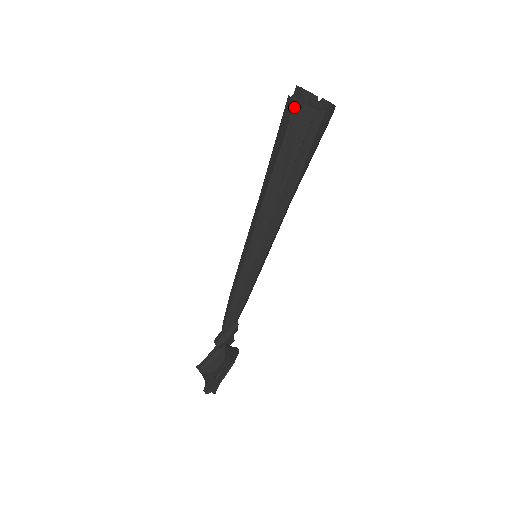
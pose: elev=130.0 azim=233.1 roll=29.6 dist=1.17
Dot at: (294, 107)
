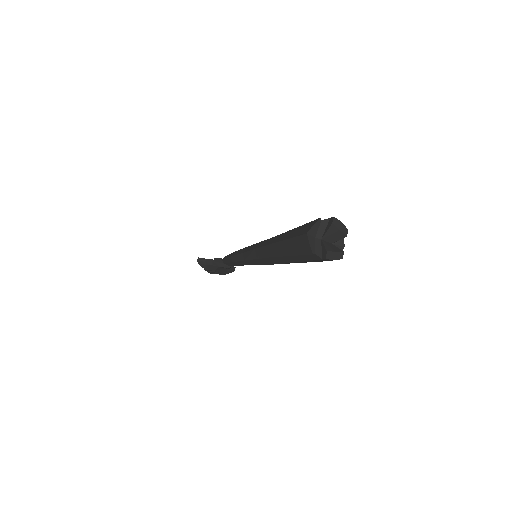
Dot at: (306, 234)
